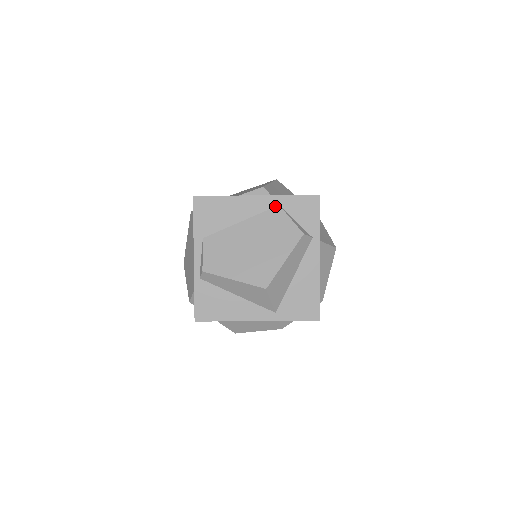
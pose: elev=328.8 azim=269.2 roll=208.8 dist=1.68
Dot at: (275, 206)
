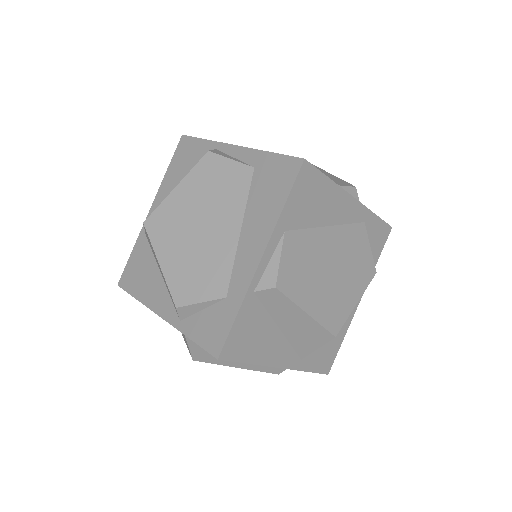
Dot at: (361, 221)
